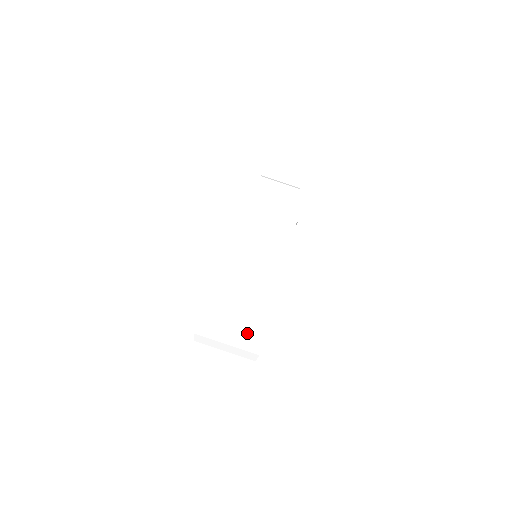
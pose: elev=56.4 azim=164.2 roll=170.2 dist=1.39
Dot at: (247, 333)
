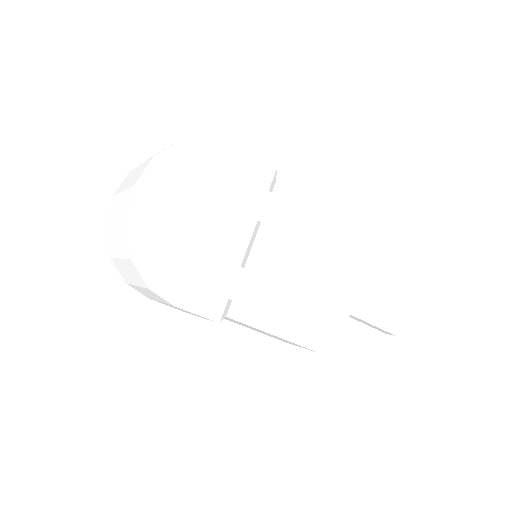
Dot at: (127, 190)
